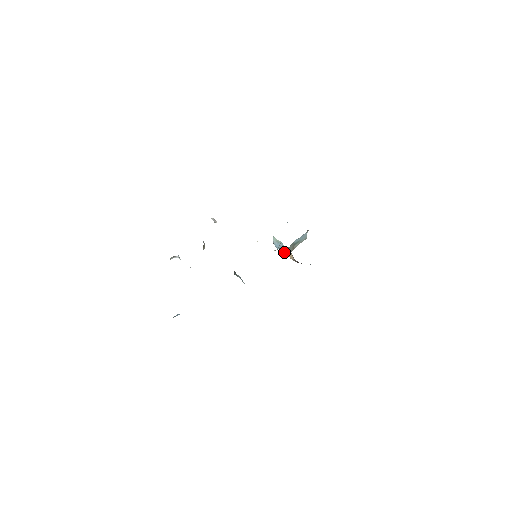
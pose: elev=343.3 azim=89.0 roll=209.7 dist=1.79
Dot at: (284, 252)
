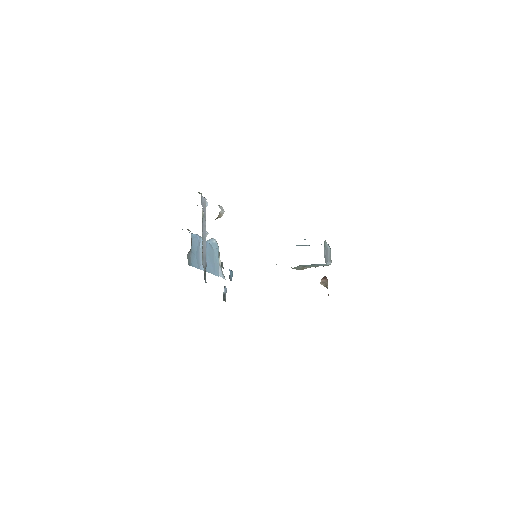
Dot at: occluded
